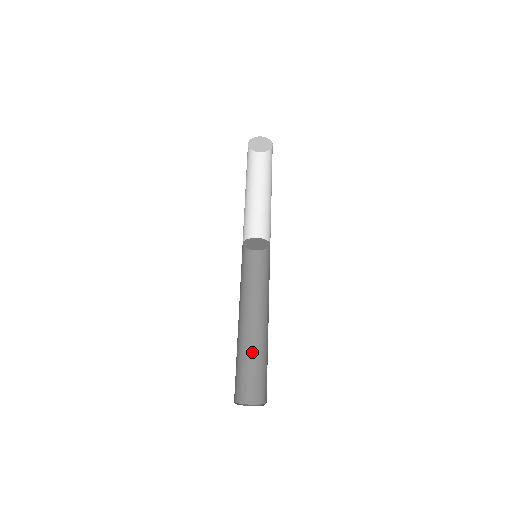
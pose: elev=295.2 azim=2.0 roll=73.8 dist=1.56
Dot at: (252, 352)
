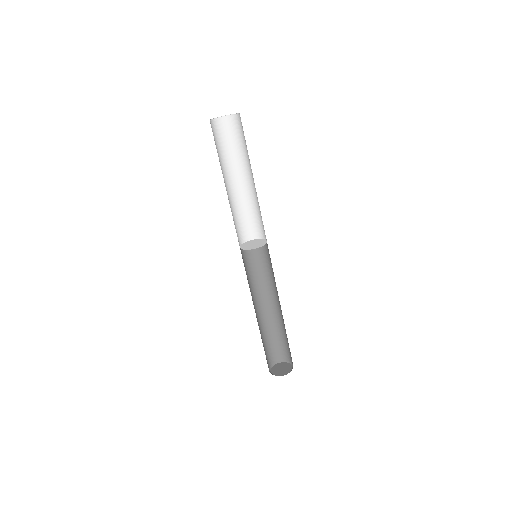
Dot at: (270, 327)
